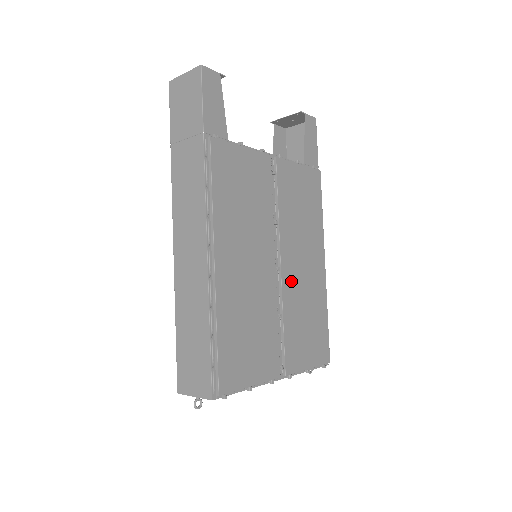
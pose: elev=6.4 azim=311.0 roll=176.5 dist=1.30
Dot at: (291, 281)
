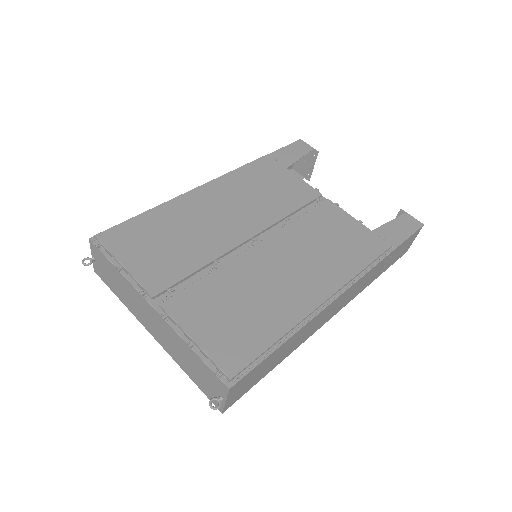
Dot at: (256, 263)
